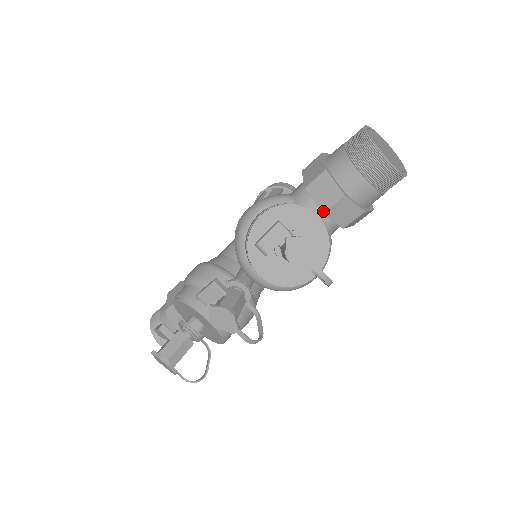
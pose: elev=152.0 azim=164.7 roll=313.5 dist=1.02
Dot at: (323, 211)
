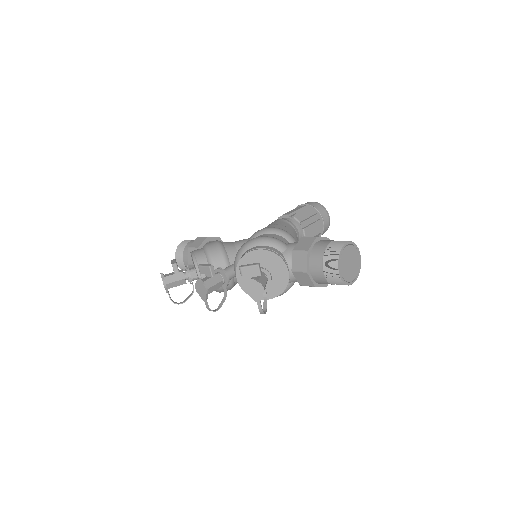
Dot at: (292, 271)
